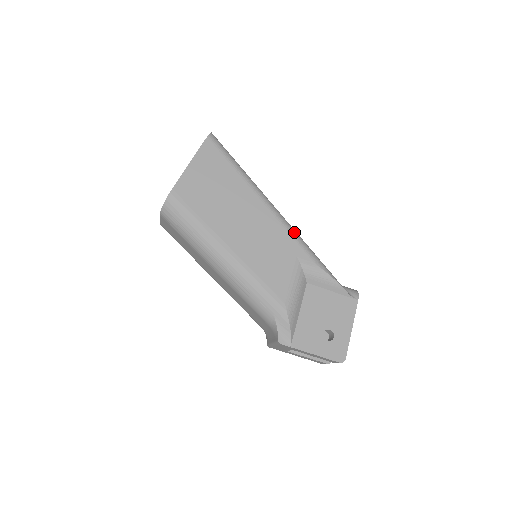
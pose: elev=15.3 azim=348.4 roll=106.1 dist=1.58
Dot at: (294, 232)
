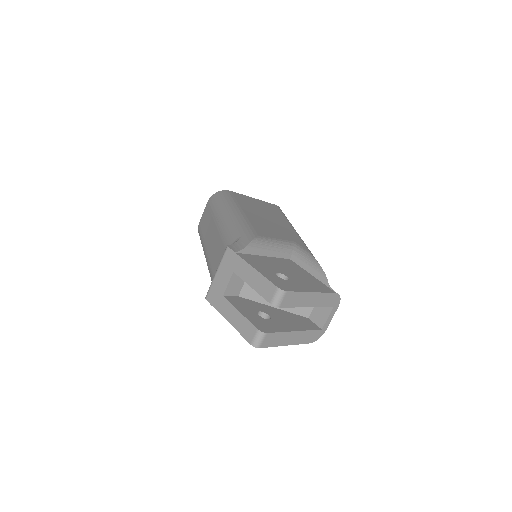
Dot at: occluded
